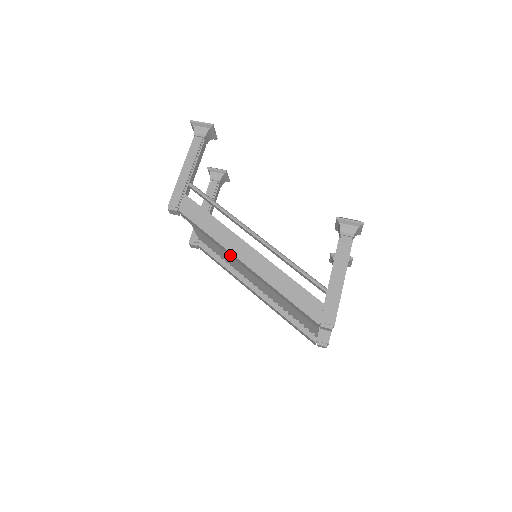
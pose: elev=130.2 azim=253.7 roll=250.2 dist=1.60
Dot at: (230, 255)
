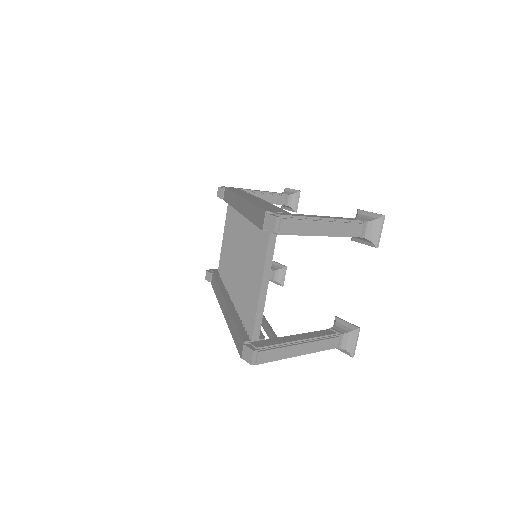
Dot at: (235, 205)
